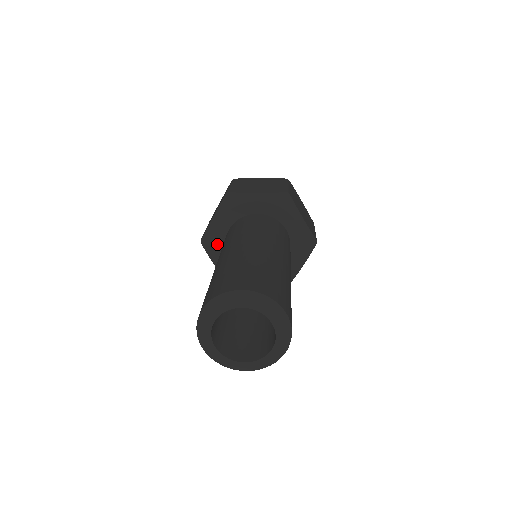
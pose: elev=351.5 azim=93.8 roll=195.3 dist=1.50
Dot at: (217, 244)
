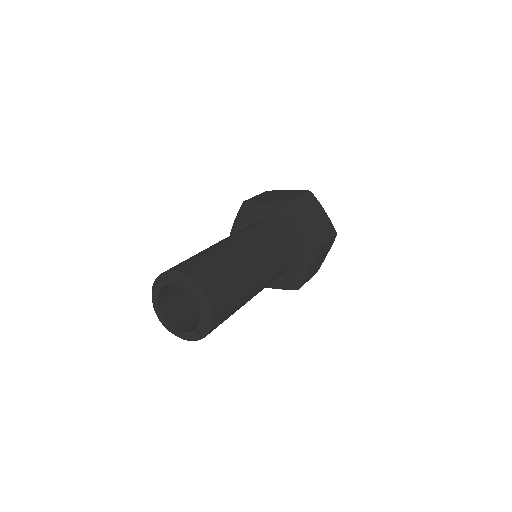
Dot at: occluded
